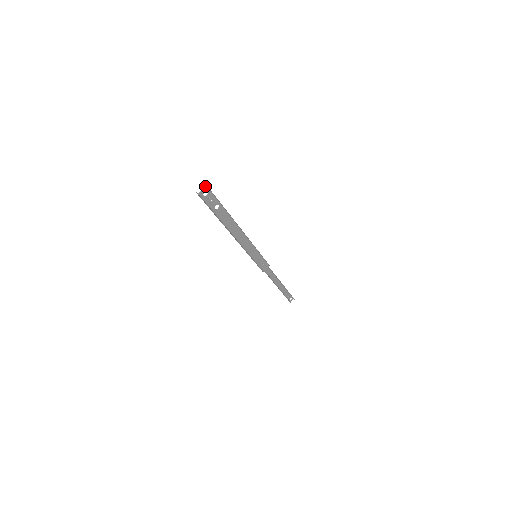
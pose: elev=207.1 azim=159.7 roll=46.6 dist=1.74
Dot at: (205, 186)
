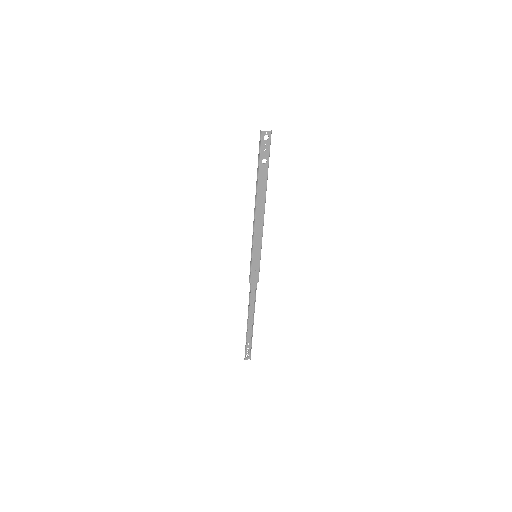
Dot at: (270, 131)
